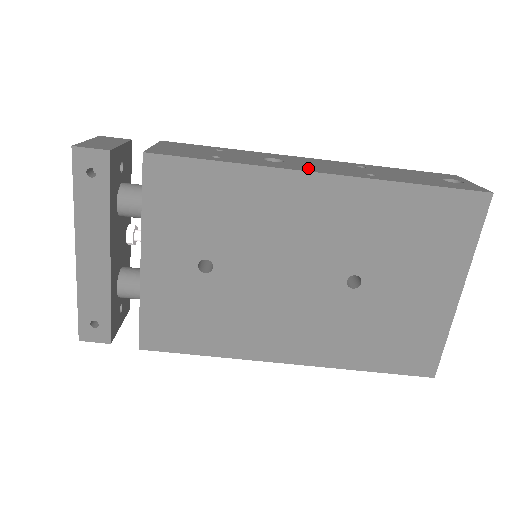
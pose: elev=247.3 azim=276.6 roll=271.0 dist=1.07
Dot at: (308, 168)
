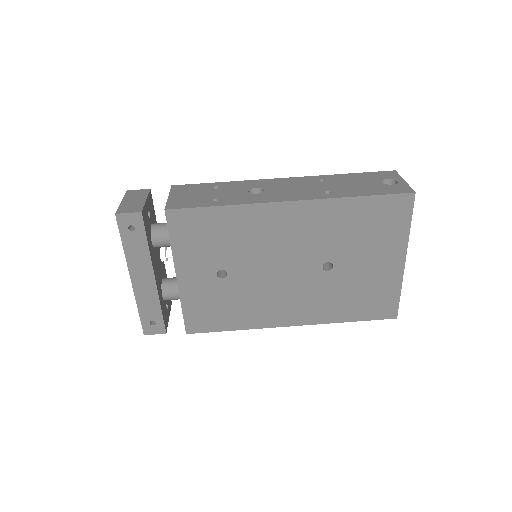
Dot at: (281, 197)
